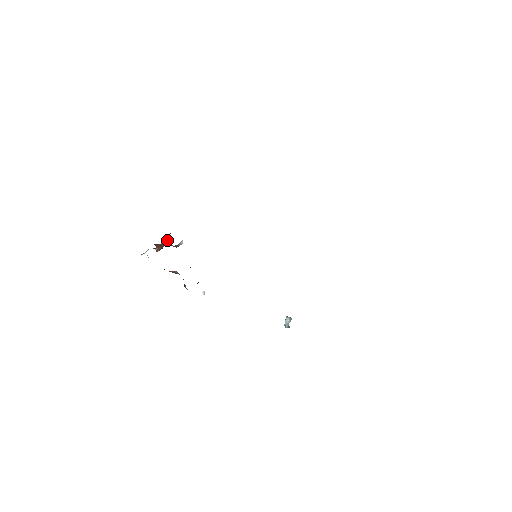
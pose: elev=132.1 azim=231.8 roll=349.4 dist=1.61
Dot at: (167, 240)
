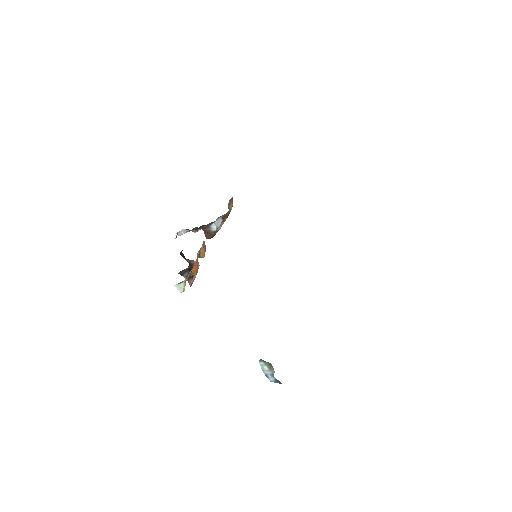
Dot at: (220, 227)
